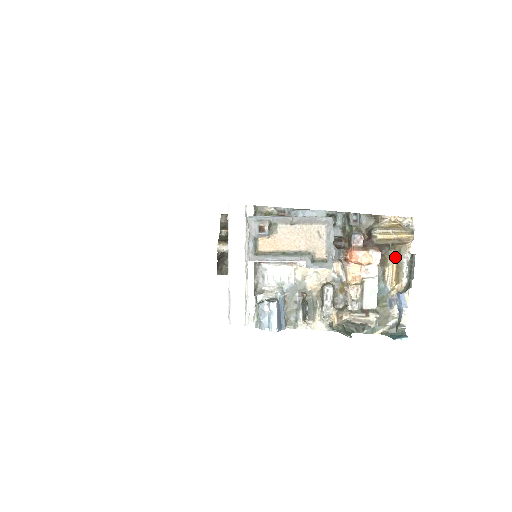
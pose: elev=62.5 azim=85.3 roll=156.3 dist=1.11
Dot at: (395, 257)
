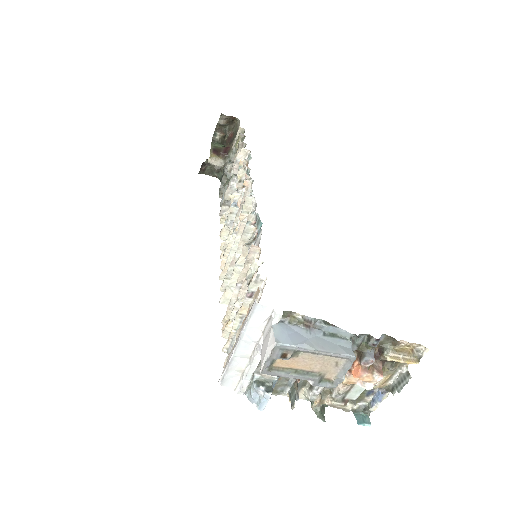
Dot at: (393, 372)
